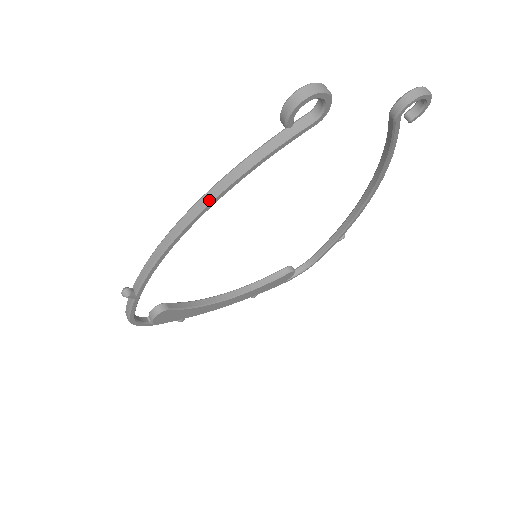
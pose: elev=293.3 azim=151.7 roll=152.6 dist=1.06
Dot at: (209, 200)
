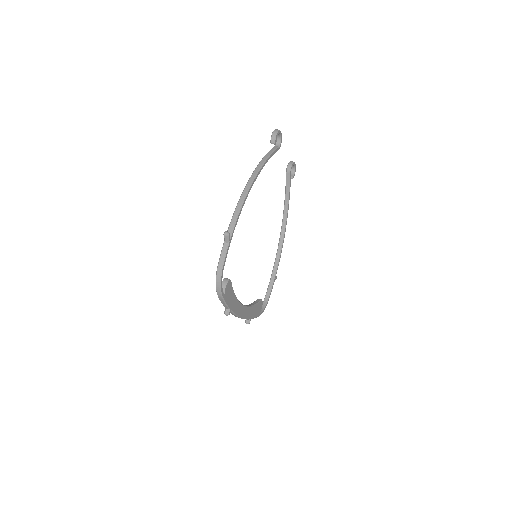
Dot at: (258, 171)
